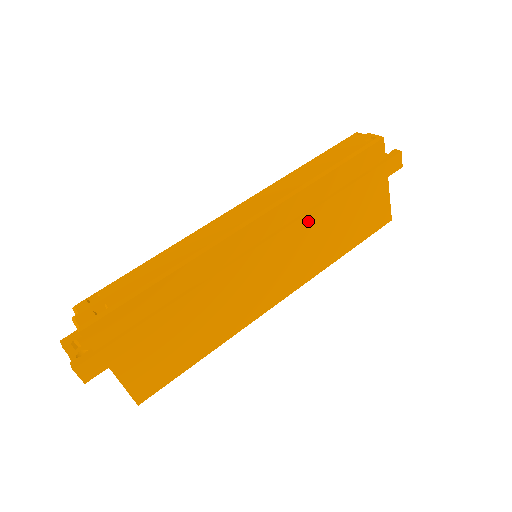
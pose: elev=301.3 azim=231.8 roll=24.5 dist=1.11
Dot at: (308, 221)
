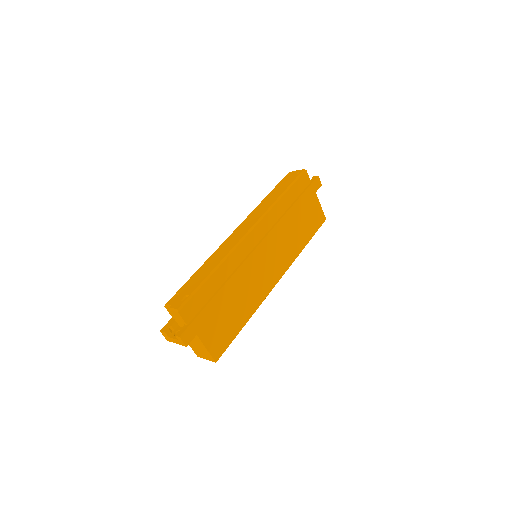
Dot at: (280, 226)
